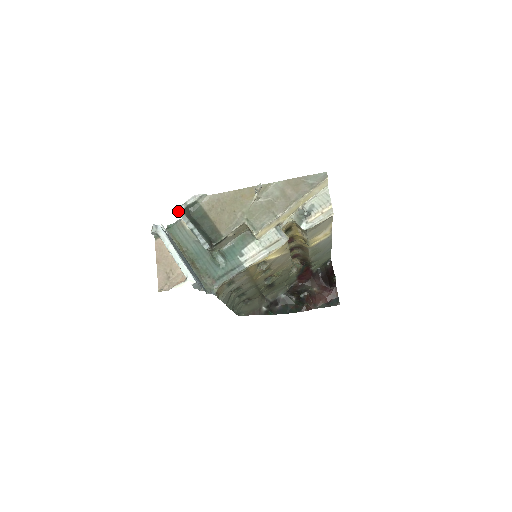
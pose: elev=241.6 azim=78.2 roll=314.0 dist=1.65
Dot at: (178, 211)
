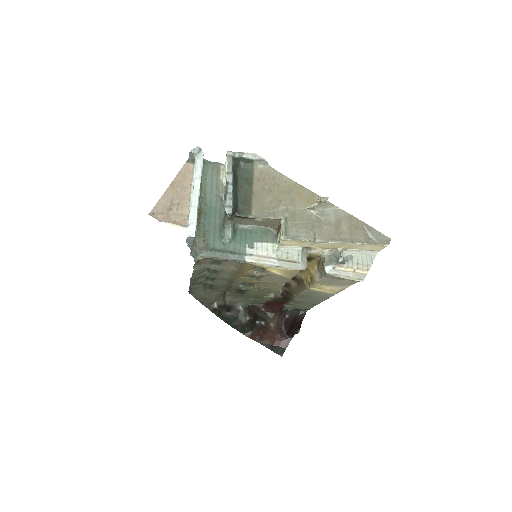
Dot at: (229, 154)
